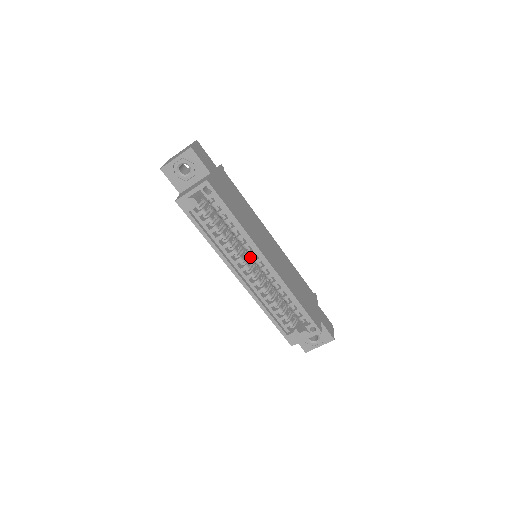
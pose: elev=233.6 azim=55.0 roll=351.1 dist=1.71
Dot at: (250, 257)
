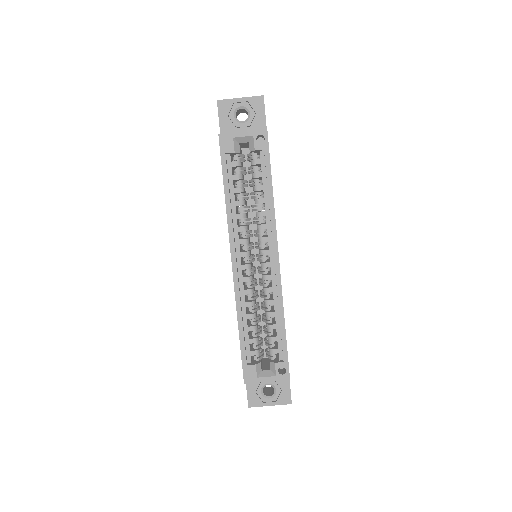
Dot at: occluded
